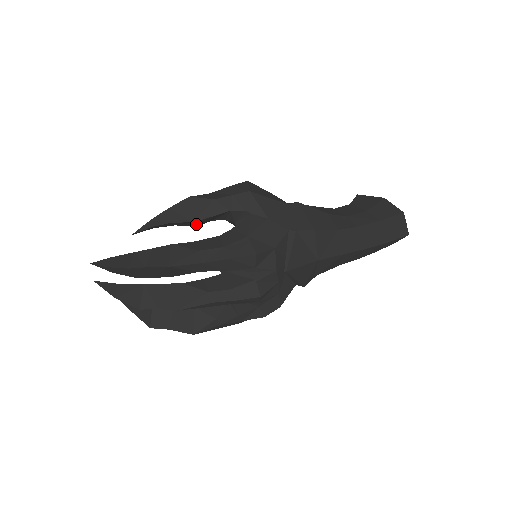
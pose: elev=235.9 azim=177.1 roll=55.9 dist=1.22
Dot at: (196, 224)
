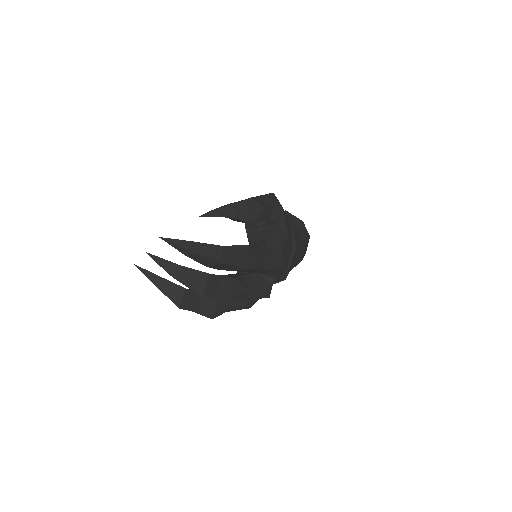
Dot at: (242, 222)
